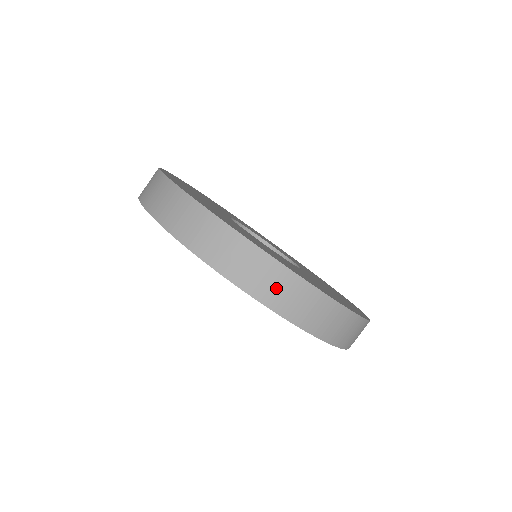
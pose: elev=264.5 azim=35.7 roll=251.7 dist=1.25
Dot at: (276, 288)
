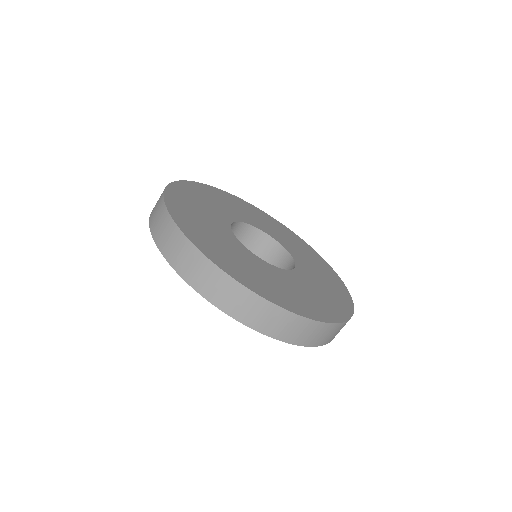
Dot at: (273, 322)
